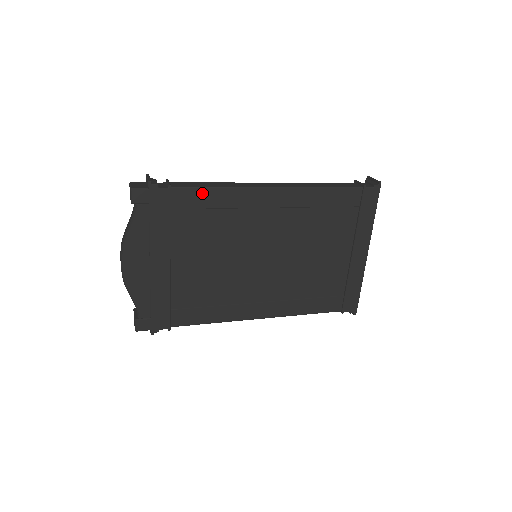
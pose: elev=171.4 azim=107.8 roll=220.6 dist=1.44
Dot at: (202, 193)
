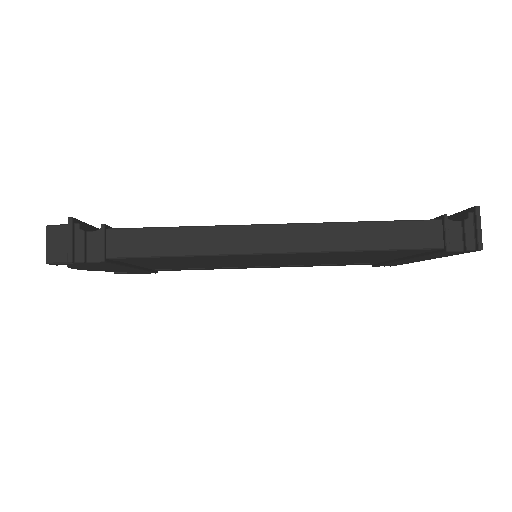
Dot at: (158, 258)
